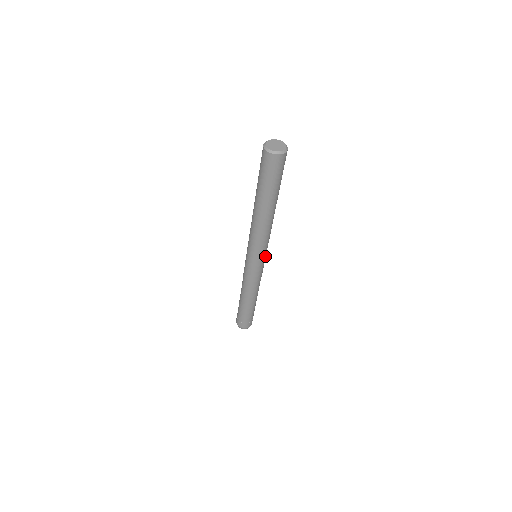
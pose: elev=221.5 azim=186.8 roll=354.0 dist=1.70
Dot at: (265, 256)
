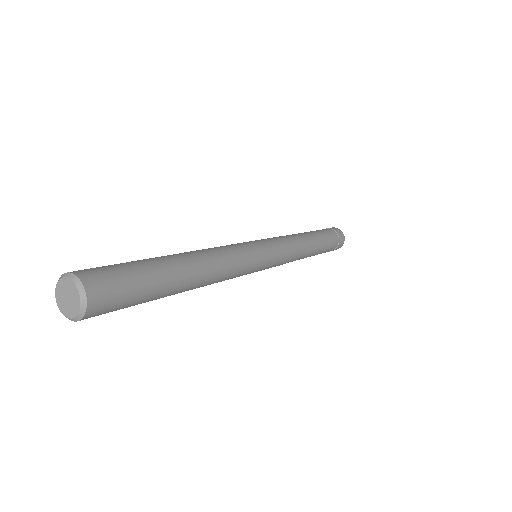
Dot at: (260, 268)
